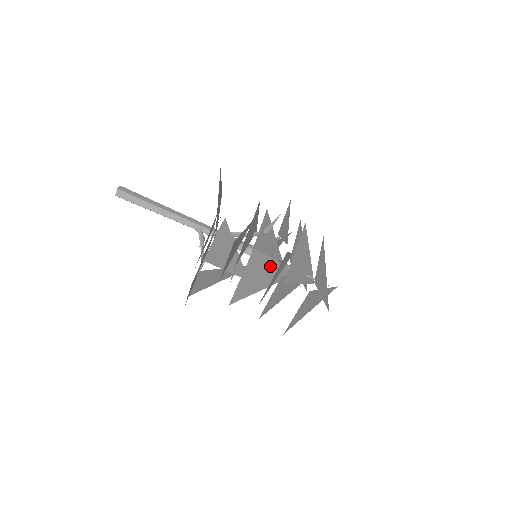
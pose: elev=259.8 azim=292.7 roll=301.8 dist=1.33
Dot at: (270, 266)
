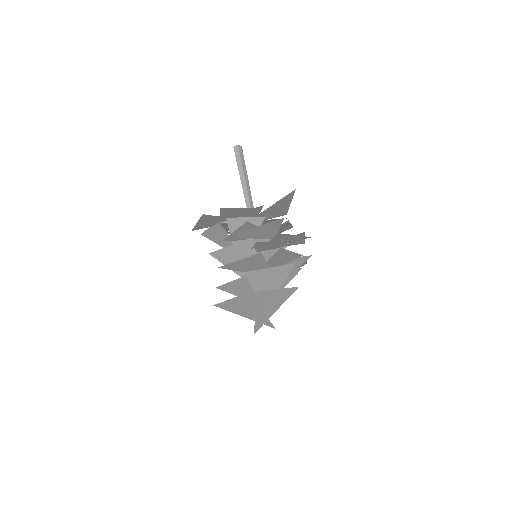
Dot at: occluded
